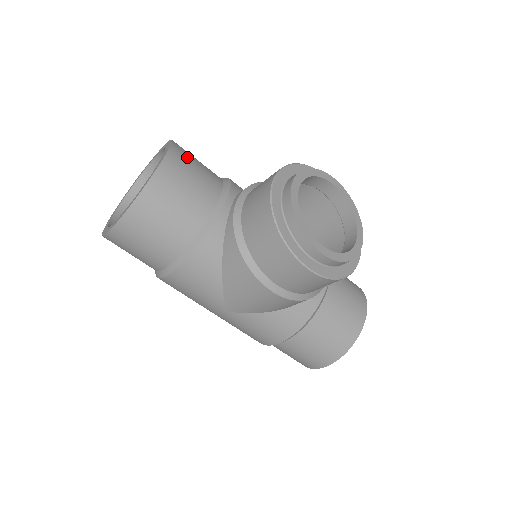
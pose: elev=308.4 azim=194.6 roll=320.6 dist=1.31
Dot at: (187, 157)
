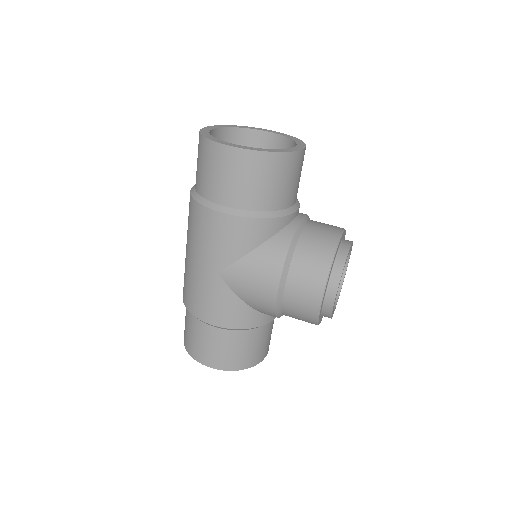
Dot at: occluded
